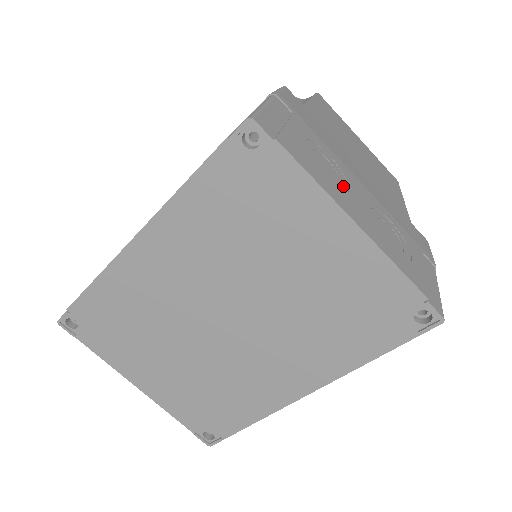
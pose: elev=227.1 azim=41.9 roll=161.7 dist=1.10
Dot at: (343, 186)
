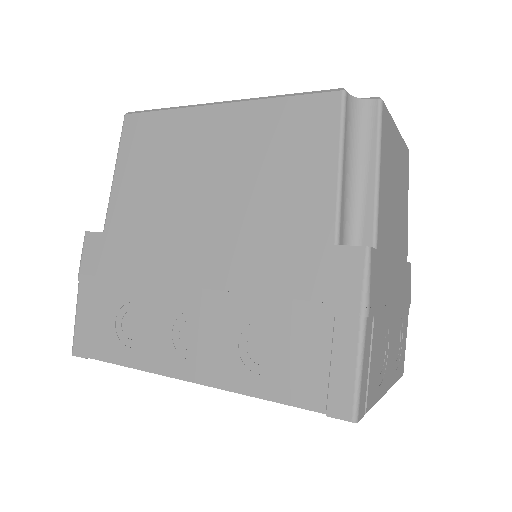
Dot at: (386, 353)
